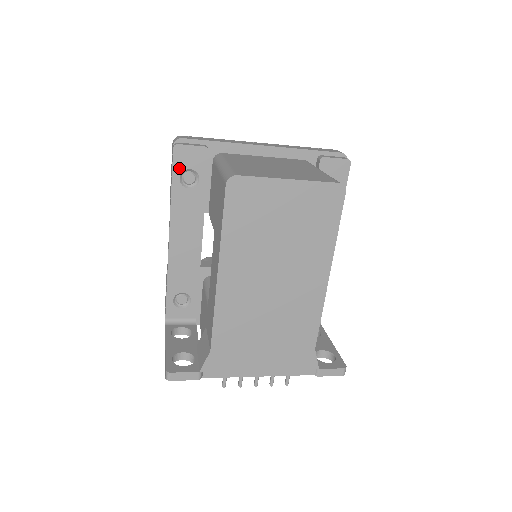
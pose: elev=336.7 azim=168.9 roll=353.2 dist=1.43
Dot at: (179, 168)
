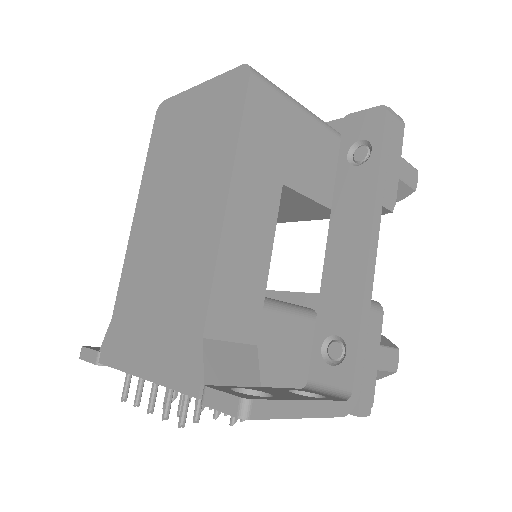
Dot at: occluded
